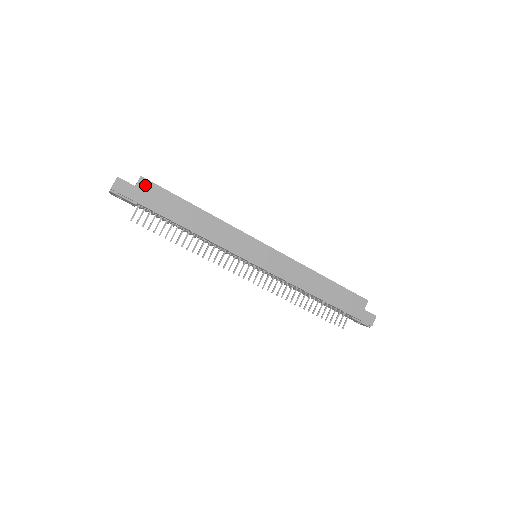
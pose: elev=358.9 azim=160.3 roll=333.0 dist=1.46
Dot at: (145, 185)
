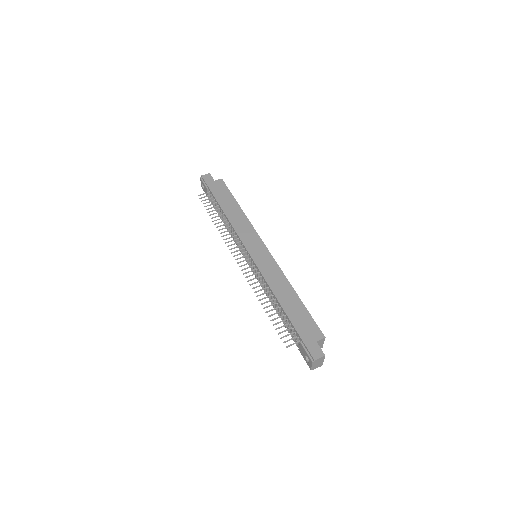
Dot at: (220, 183)
